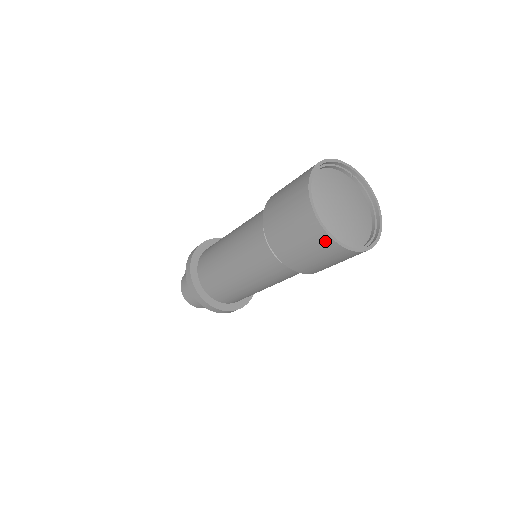
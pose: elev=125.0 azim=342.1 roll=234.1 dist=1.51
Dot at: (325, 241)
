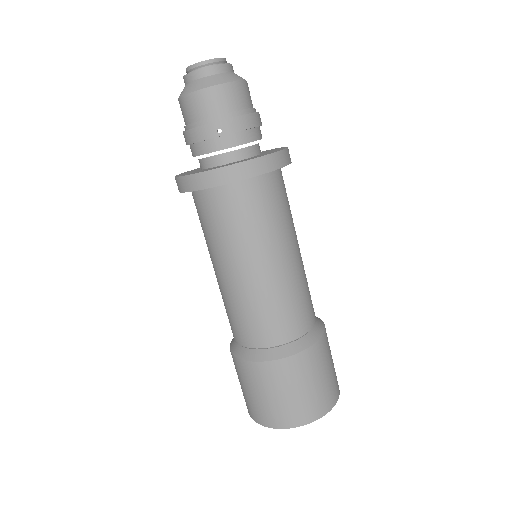
Dot at: occluded
